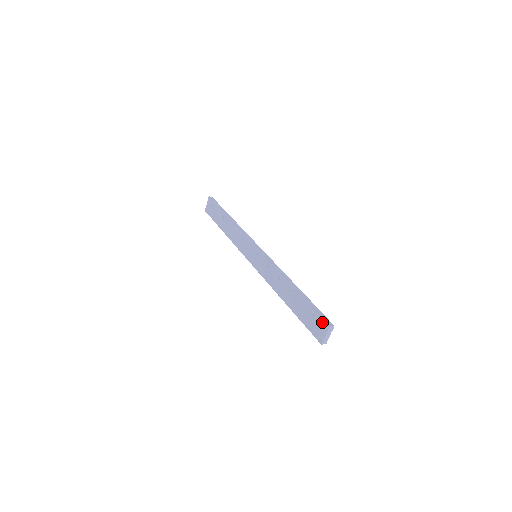
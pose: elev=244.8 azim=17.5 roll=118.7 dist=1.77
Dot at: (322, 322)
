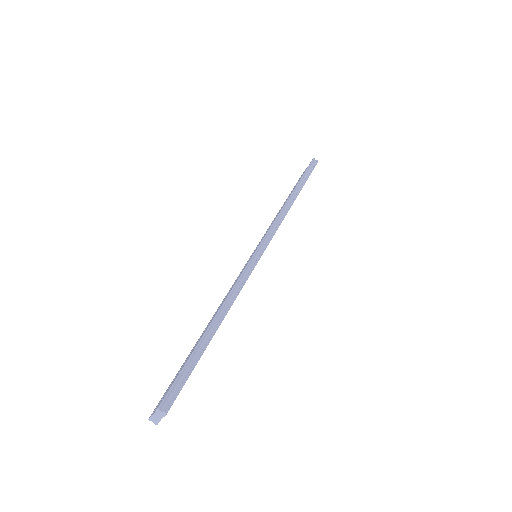
Dot at: (165, 394)
